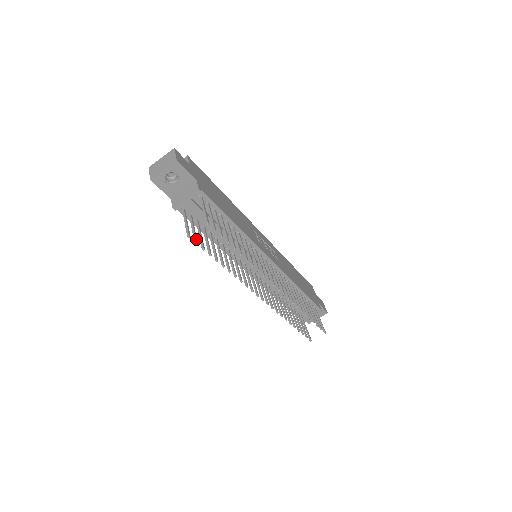
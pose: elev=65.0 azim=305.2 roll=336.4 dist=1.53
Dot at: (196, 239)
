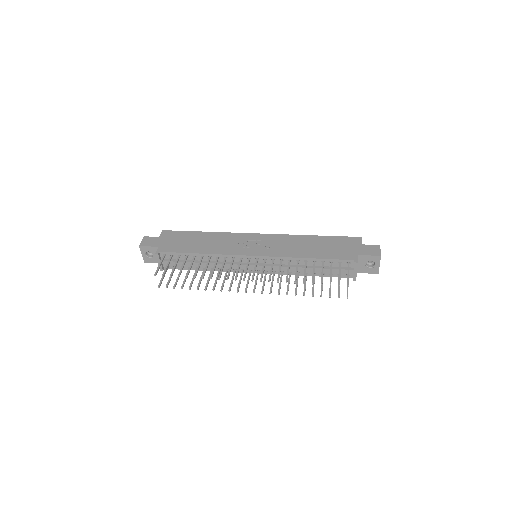
Dot at: (167, 285)
